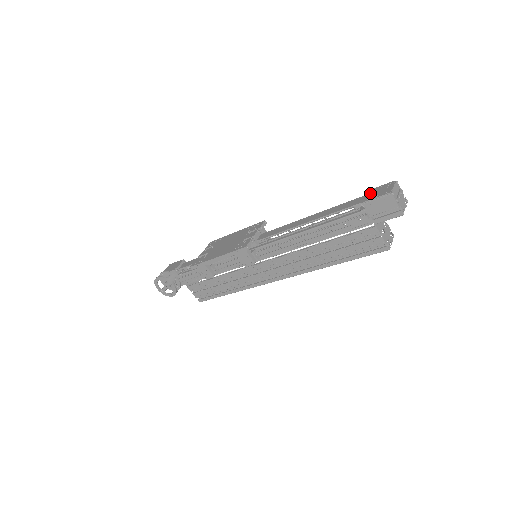
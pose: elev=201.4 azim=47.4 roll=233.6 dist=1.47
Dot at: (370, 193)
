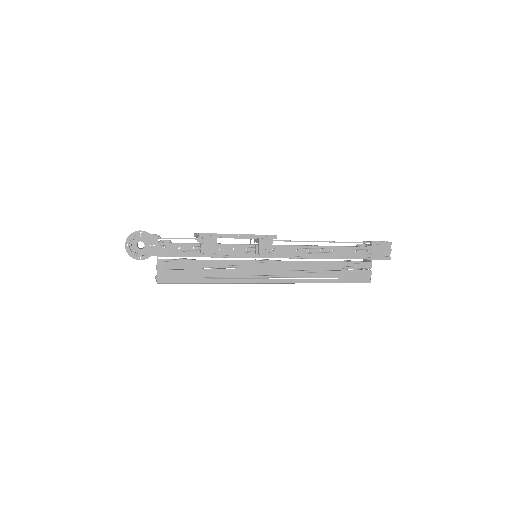
Dot at: occluded
